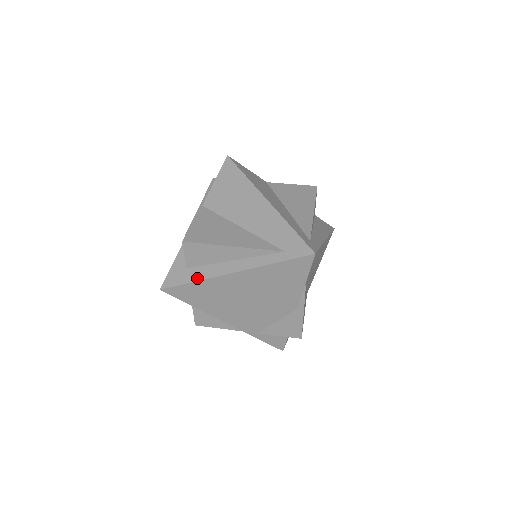
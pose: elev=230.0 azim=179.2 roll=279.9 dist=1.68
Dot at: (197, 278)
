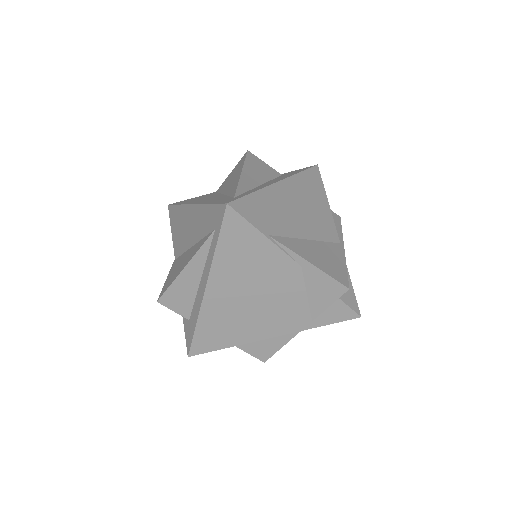
Dot at: (195, 320)
